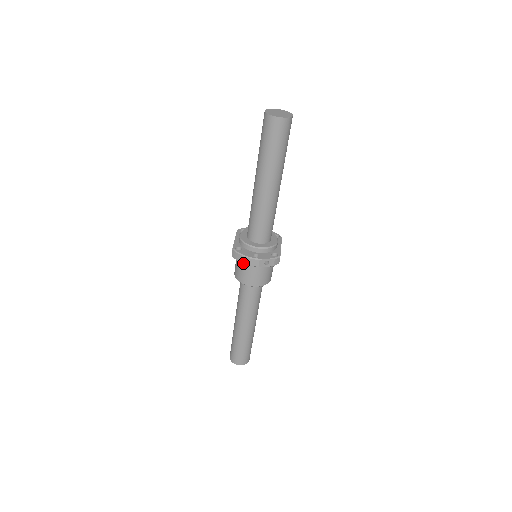
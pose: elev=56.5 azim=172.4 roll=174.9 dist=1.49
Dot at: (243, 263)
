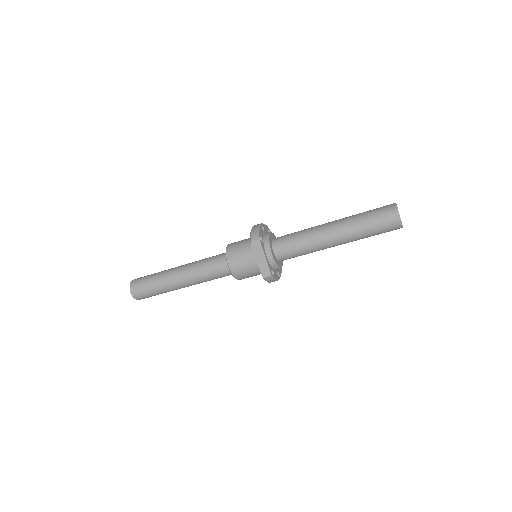
Dot at: (269, 282)
